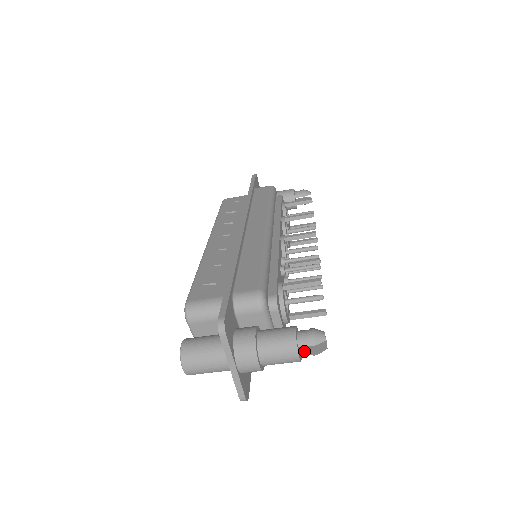
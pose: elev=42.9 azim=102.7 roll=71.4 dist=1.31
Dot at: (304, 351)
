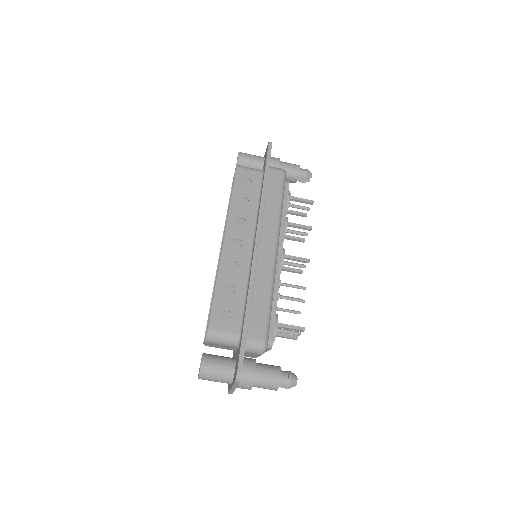
Dot at: occluded
